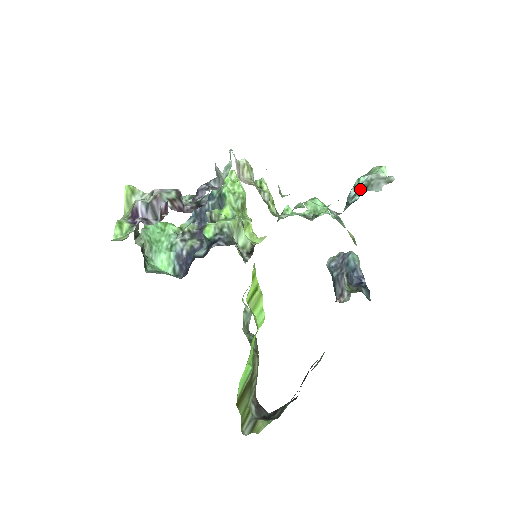
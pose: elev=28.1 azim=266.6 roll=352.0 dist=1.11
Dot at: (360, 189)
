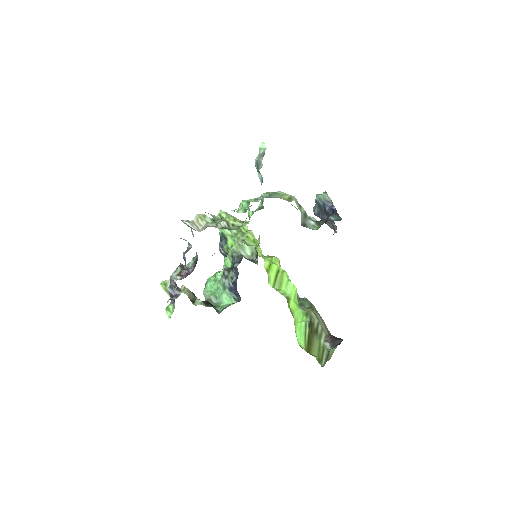
Dot at: (259, 172)
